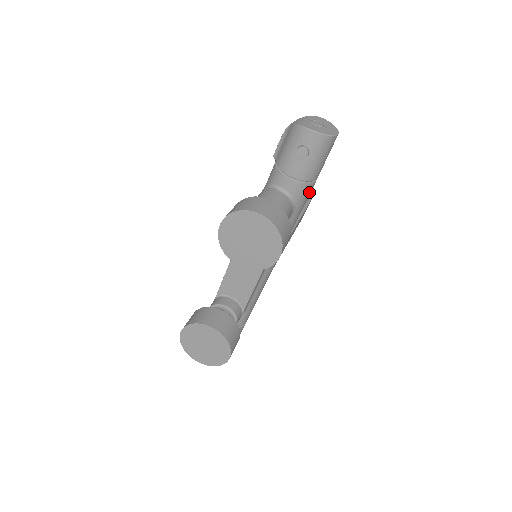
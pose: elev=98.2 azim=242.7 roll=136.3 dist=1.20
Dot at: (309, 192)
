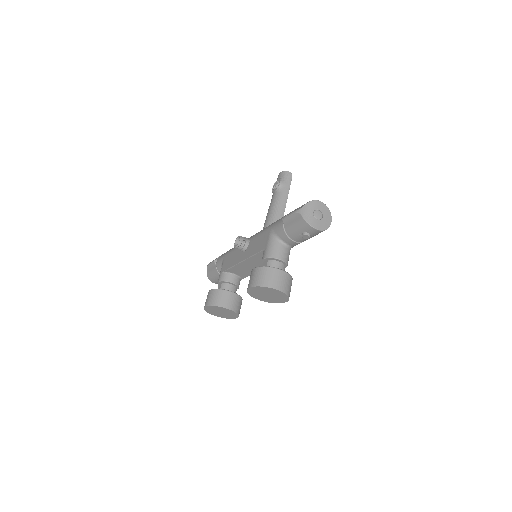
Dot at: occluded
